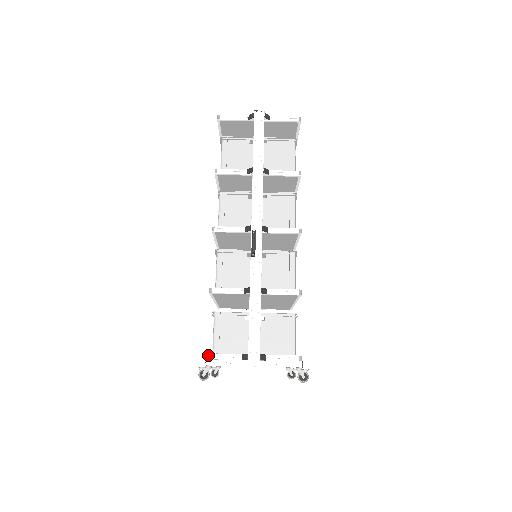
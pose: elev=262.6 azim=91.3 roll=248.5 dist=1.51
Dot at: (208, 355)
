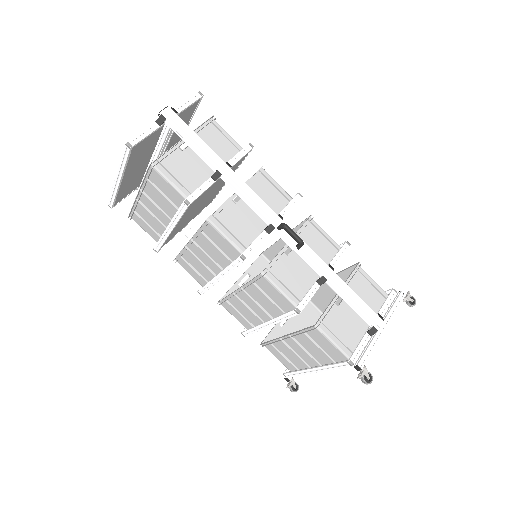
Dot at: (351, 361)
